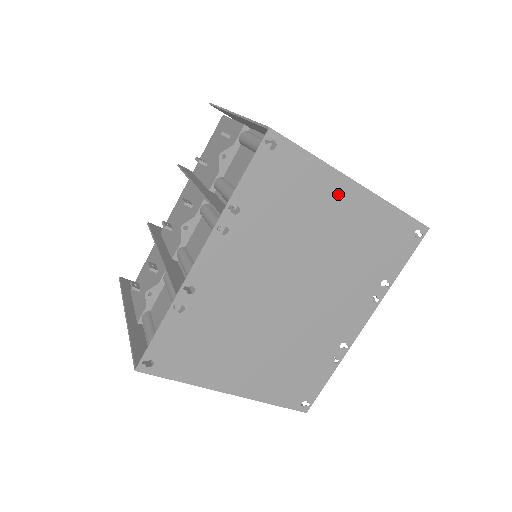
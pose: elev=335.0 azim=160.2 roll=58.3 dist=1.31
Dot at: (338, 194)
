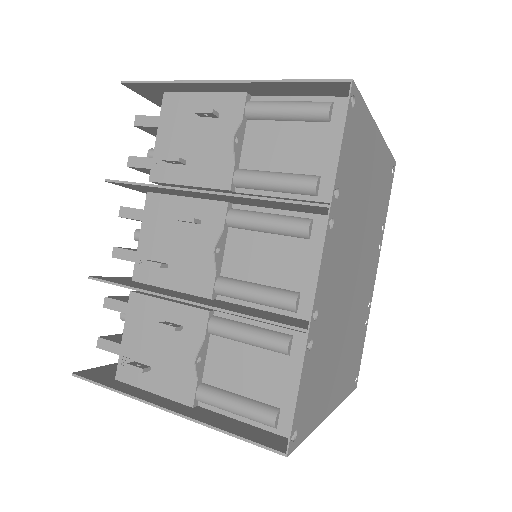
Dot at: (373, 147)
